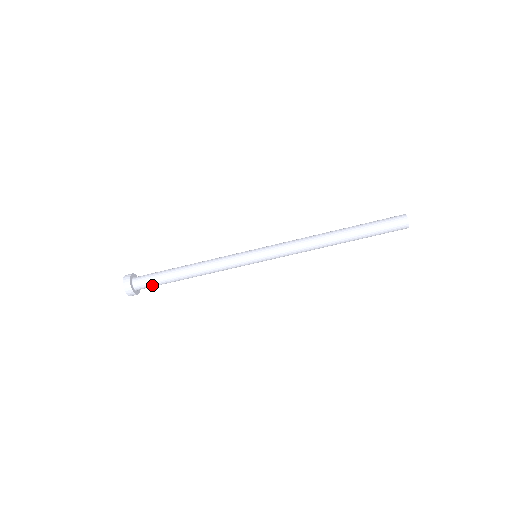
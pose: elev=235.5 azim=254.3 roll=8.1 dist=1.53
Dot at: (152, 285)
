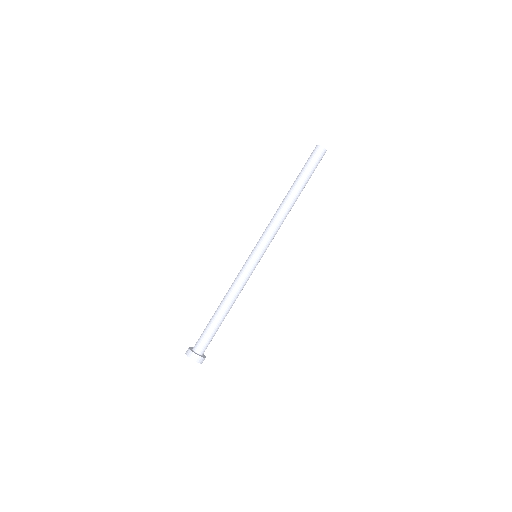
Dot at: (208, 340)
